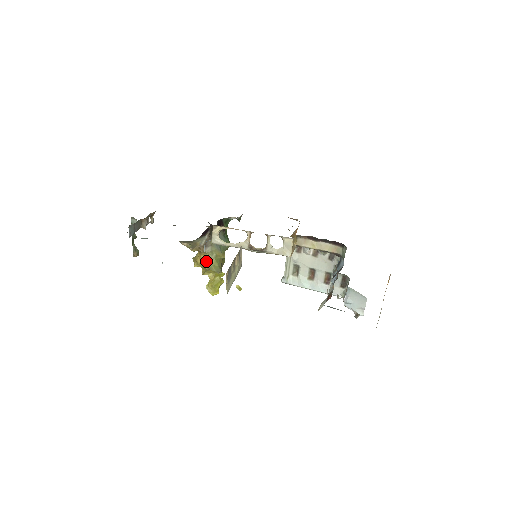
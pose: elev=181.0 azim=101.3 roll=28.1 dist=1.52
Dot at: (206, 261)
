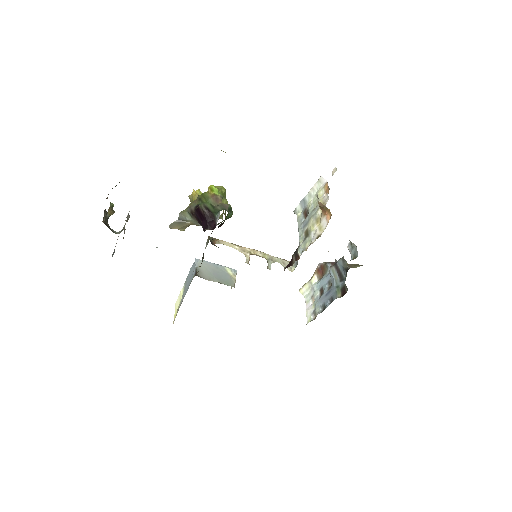
Dot at: occluded
